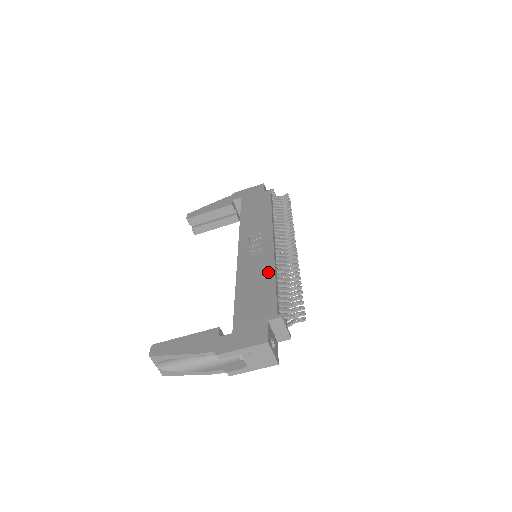
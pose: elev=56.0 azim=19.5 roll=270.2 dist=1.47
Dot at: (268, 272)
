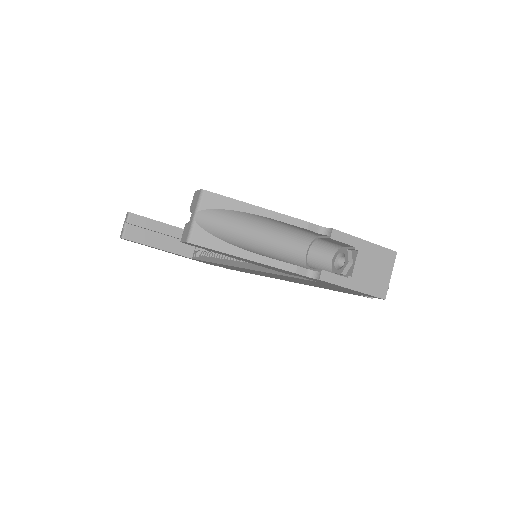
Dot at: occluded
